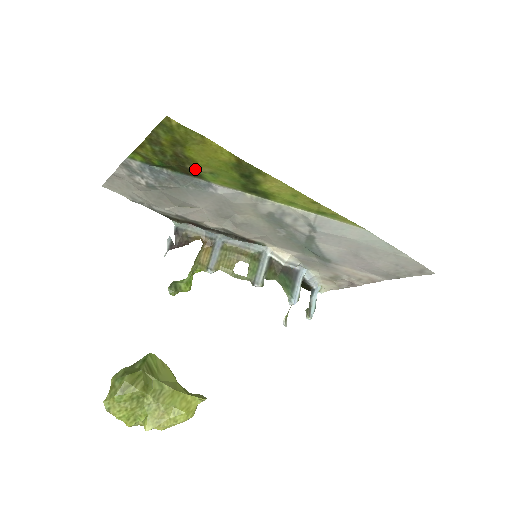
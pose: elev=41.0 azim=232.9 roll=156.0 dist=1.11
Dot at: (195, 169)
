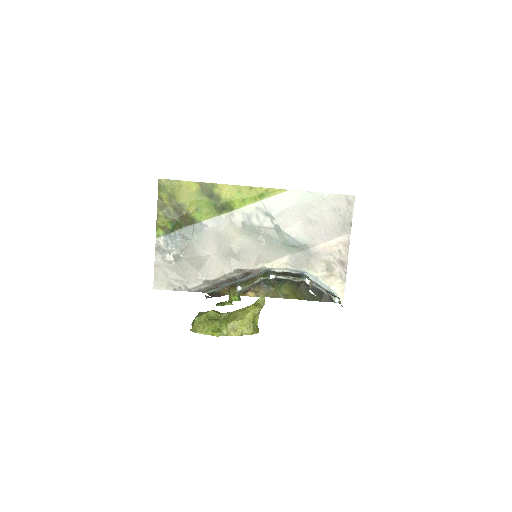
Dot at: (188, 212)
